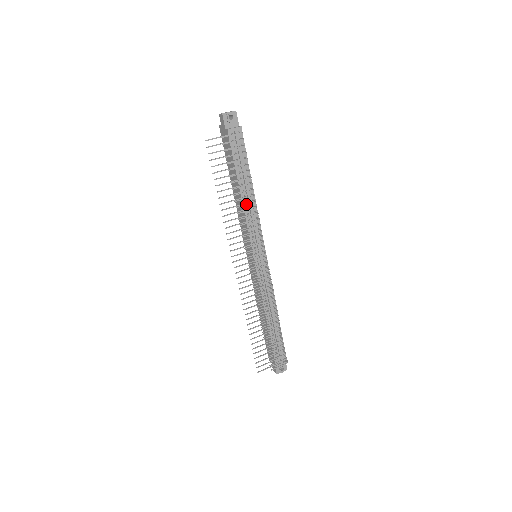
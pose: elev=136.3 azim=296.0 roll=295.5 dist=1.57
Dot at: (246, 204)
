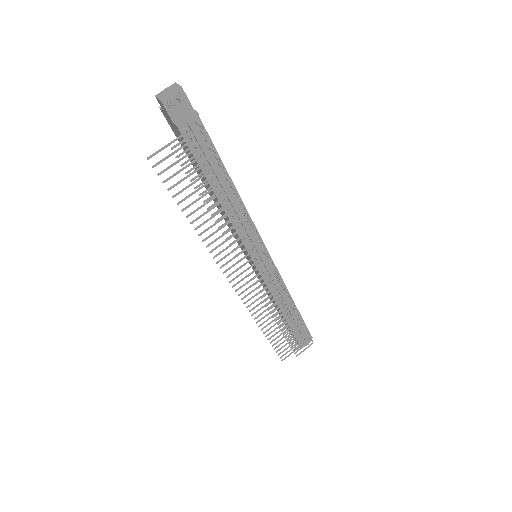
Dot at: (231, 218)
